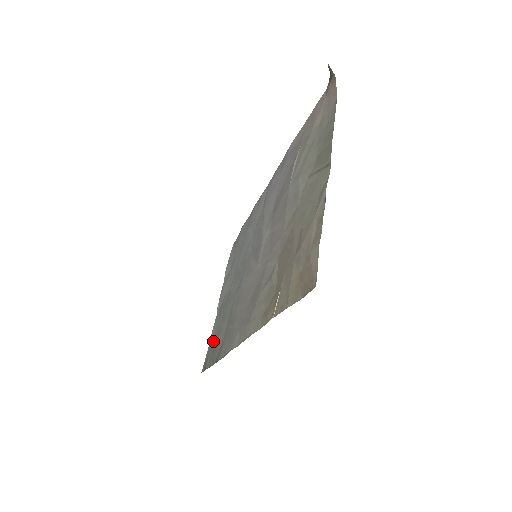
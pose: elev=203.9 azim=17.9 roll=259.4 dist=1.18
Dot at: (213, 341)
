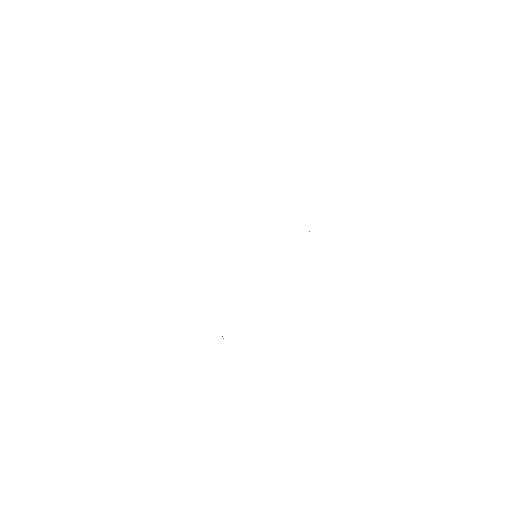
Dot at: occluded
